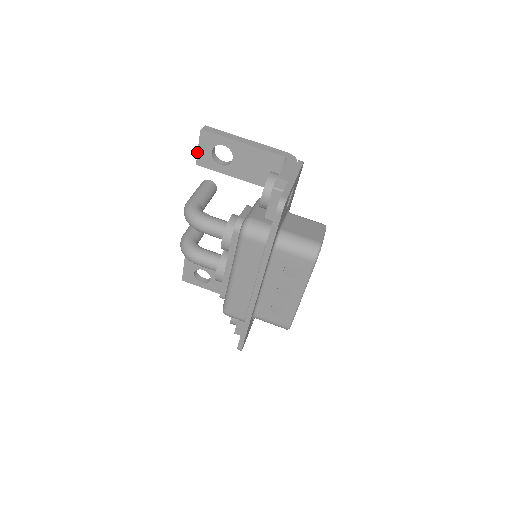
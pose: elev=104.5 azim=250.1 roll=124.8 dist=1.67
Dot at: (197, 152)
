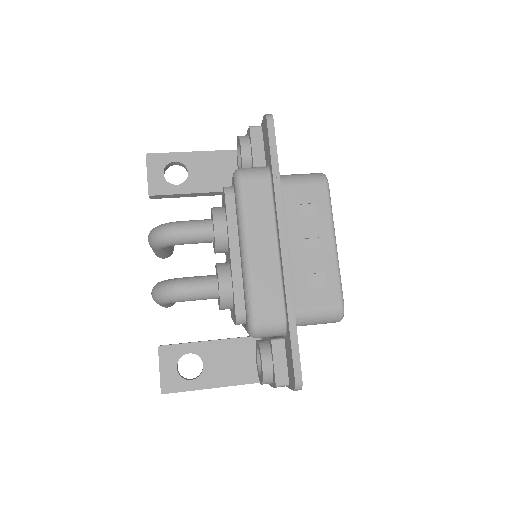
Dot at: (147, 180)
